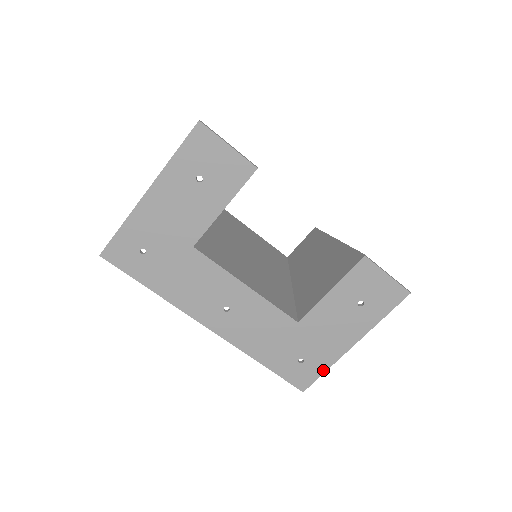
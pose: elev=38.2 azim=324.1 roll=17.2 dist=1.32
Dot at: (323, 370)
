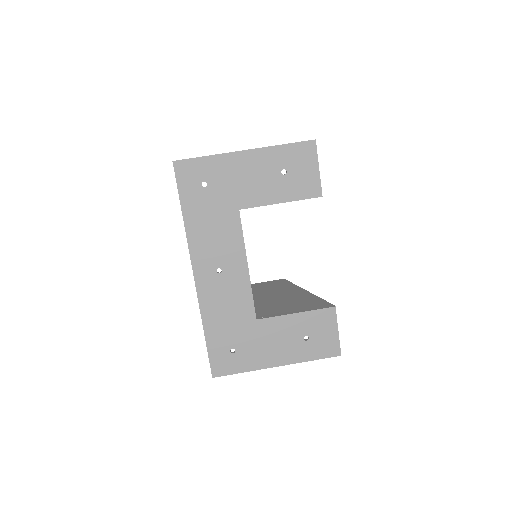
Dot at: (241, 370)
